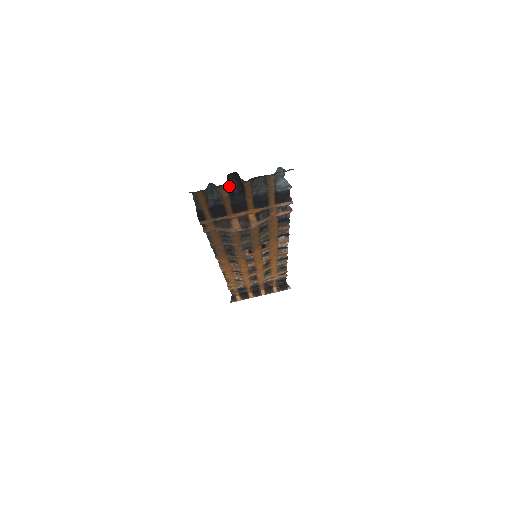
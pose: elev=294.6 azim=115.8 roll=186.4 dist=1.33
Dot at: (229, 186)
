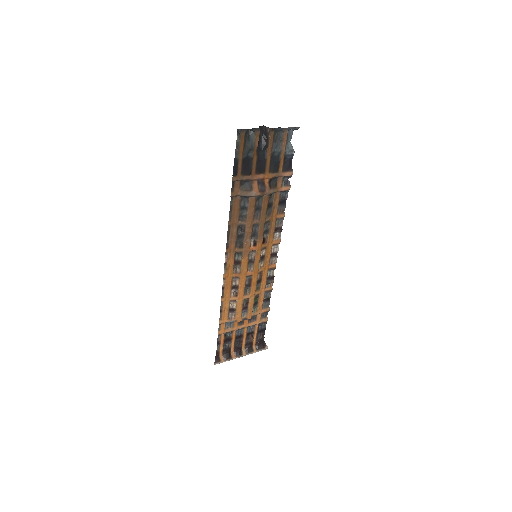
Dot at: (258, 140)
